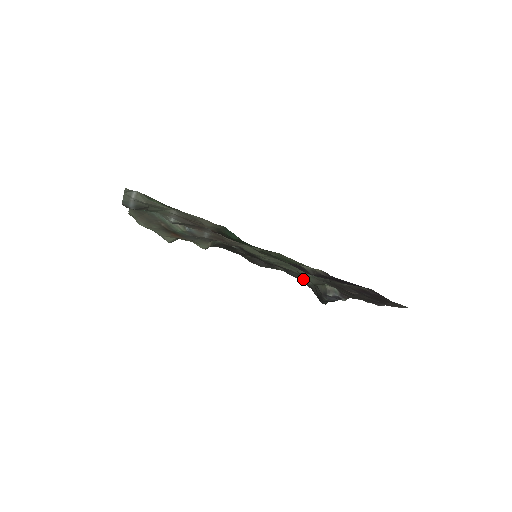
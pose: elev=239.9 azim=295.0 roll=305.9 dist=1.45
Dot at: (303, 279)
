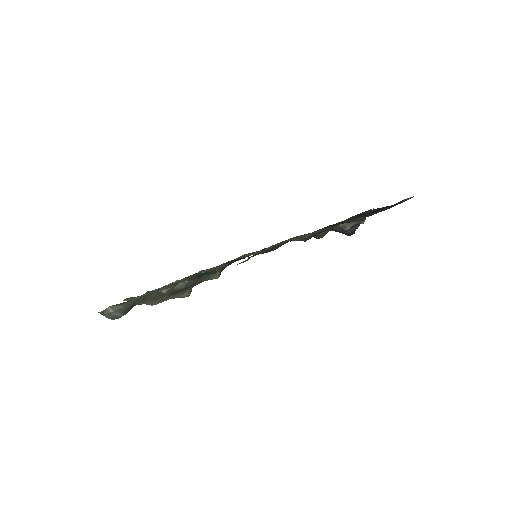
Dot at: occluded
